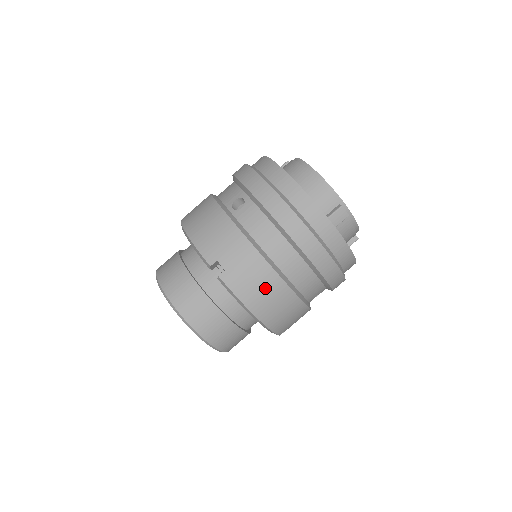
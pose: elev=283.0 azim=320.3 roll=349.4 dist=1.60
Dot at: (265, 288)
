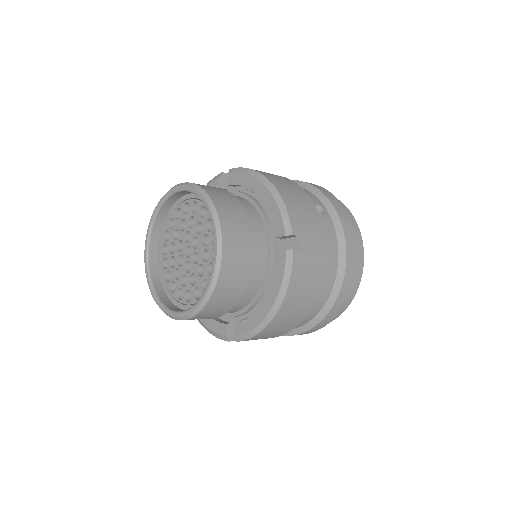
Dot at: (306, 293)
